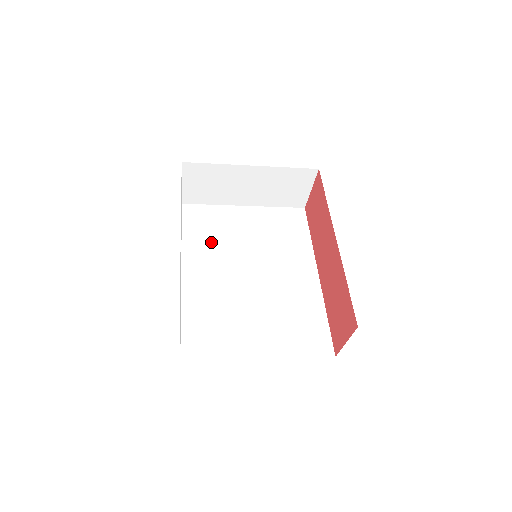
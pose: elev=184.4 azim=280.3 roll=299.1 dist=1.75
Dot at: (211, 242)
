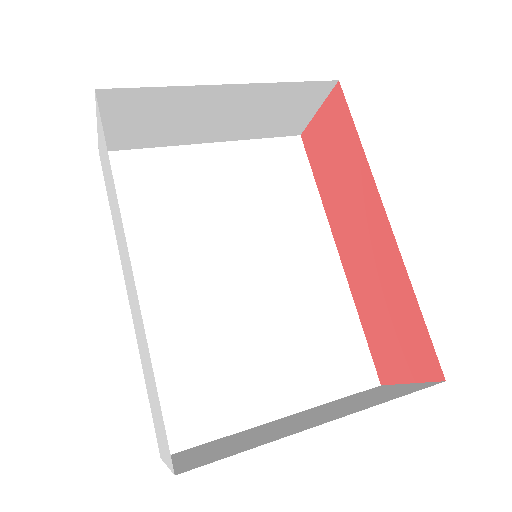
Dot at: (167, 223)
